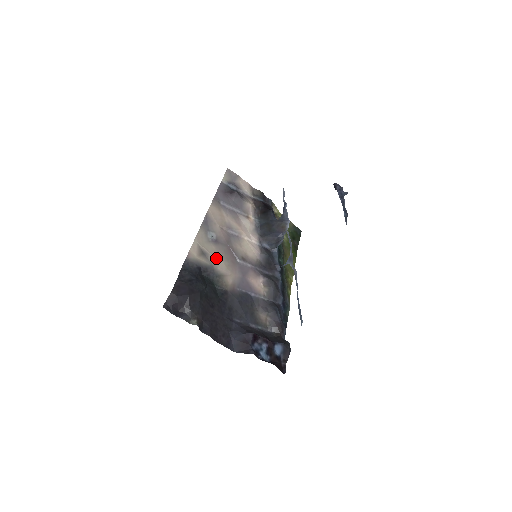
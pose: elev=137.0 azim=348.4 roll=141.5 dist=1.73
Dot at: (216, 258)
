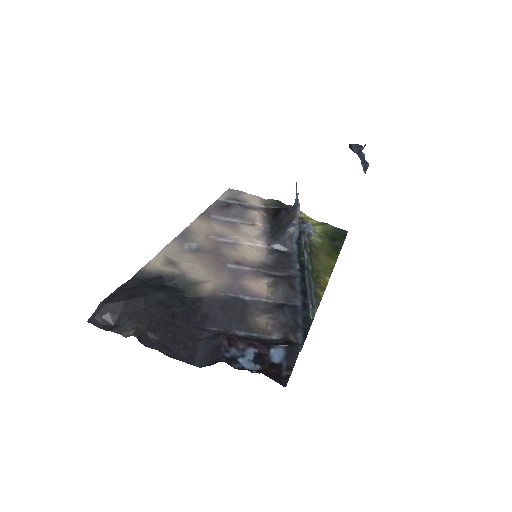
Dot at: (191, 265)
